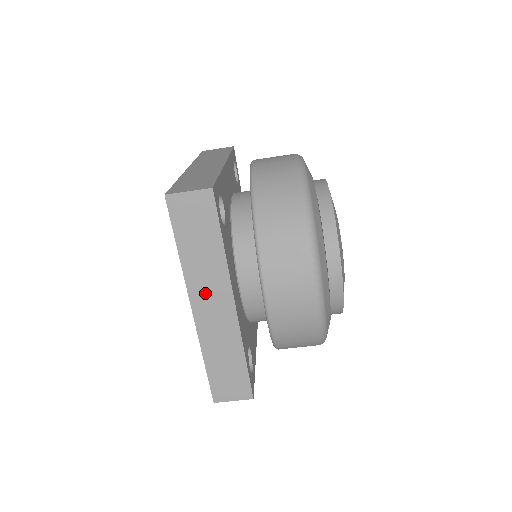
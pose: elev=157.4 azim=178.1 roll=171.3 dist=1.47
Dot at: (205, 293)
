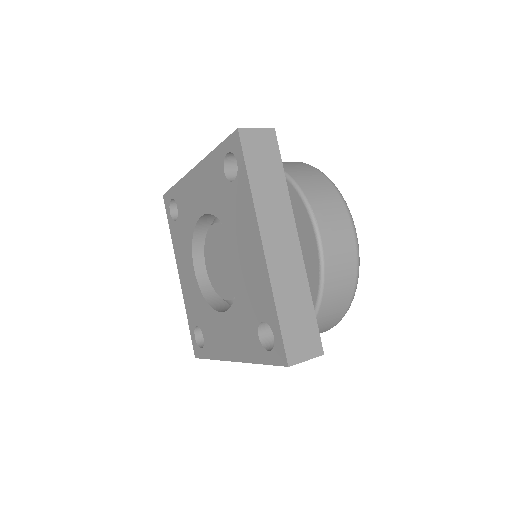
Dot at: (273, 227)
